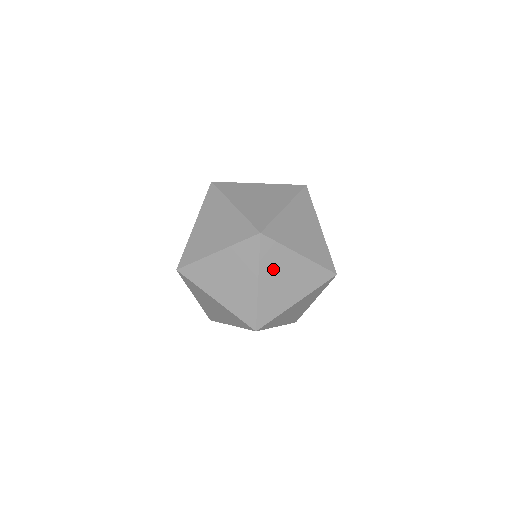
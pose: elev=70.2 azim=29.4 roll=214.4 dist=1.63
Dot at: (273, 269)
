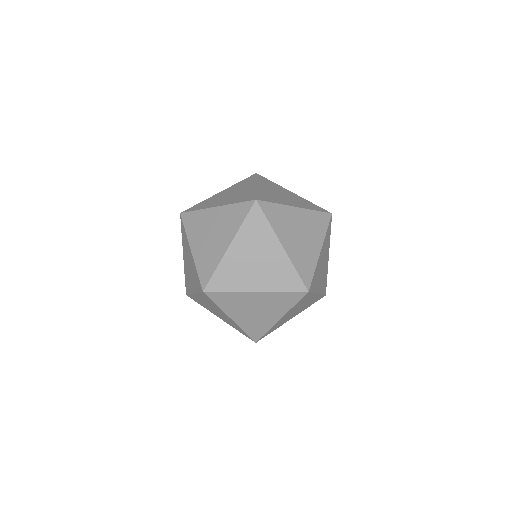
Dot at: (296, 308)
